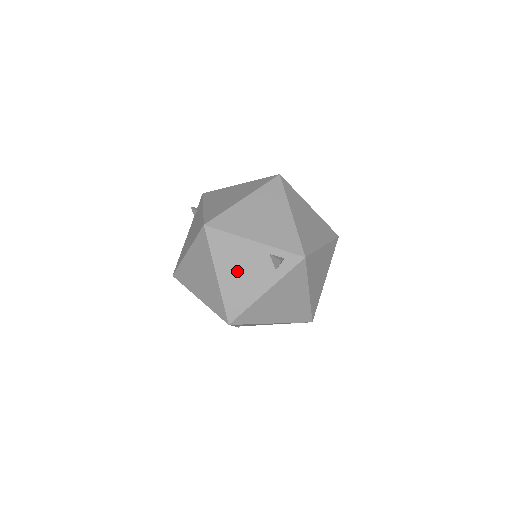
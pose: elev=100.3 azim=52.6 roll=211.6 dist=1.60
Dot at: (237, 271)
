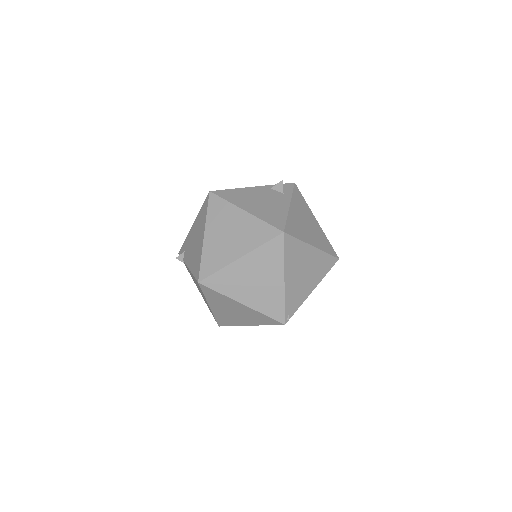
Dot at: (257, 203)
